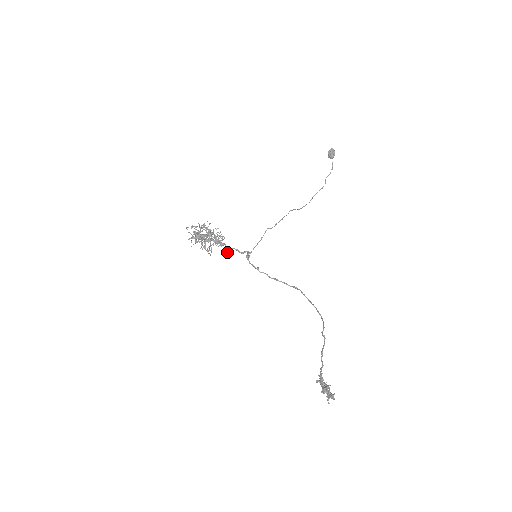
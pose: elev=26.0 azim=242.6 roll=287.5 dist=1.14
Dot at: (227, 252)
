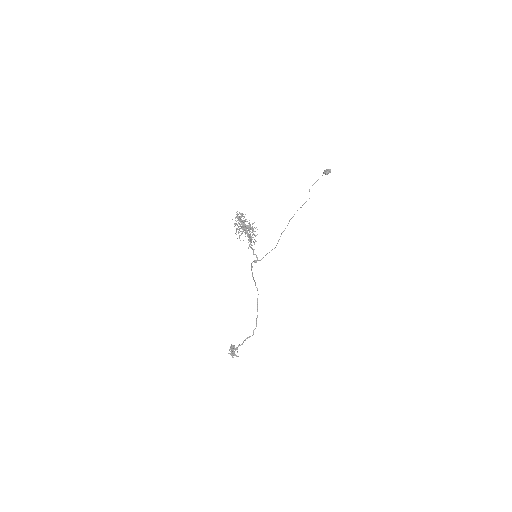
Dot at: occluded
